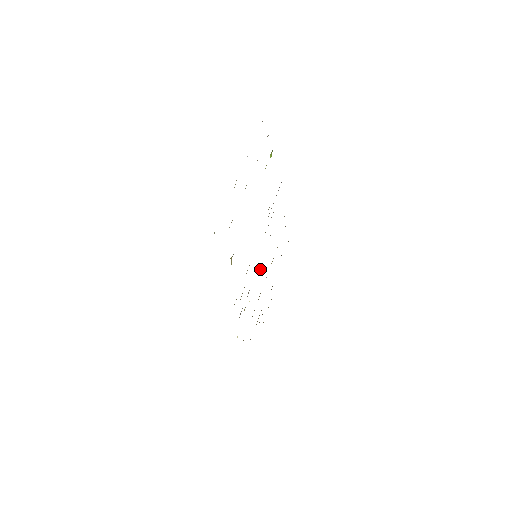
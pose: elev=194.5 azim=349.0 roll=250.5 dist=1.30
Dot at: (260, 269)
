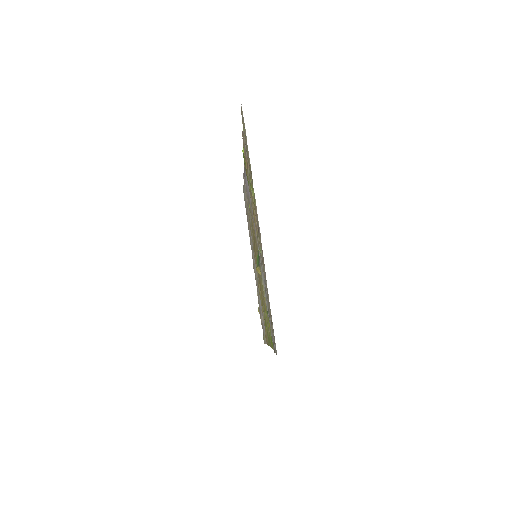
Dot at: (253, 267)
